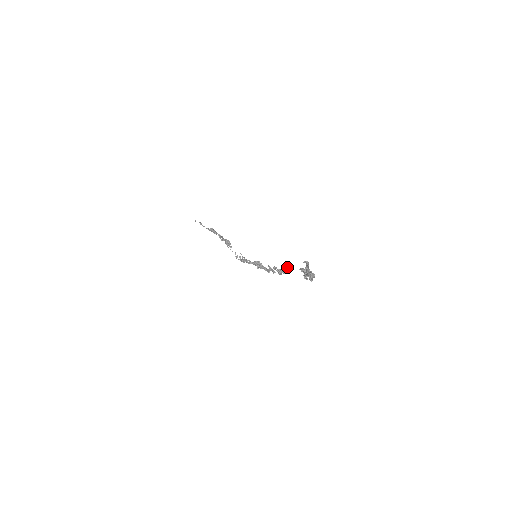
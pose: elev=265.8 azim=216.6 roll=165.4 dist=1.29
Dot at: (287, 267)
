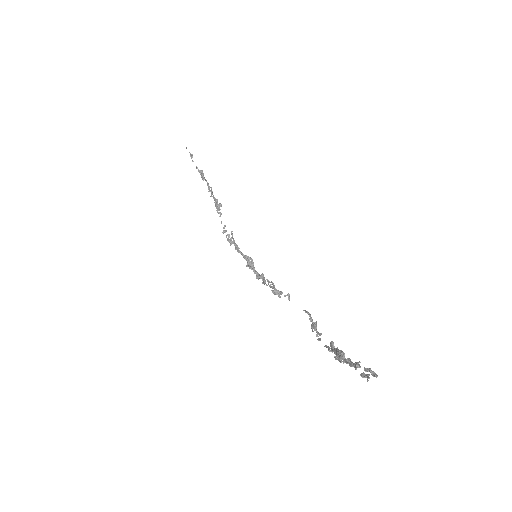
Dot at: (289, 295)
